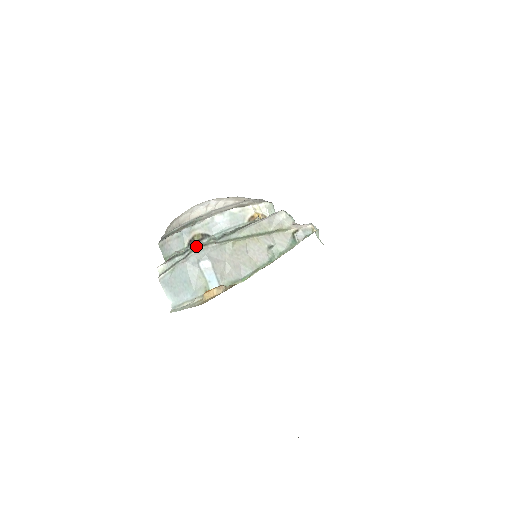
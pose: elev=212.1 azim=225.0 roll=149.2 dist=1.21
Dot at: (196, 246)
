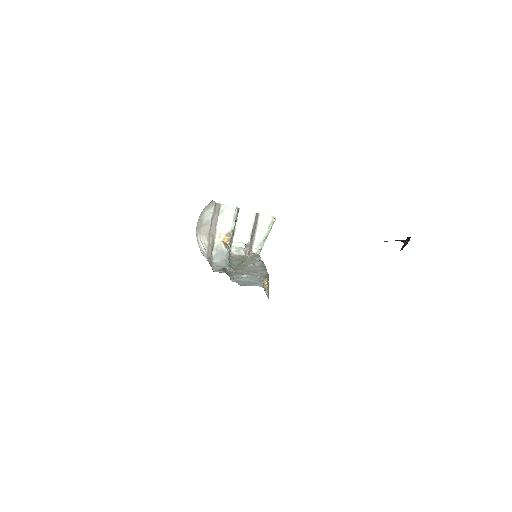
Dot at: (229, 274)
